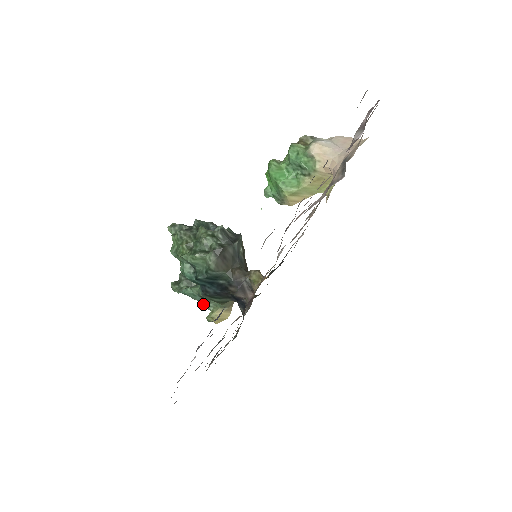
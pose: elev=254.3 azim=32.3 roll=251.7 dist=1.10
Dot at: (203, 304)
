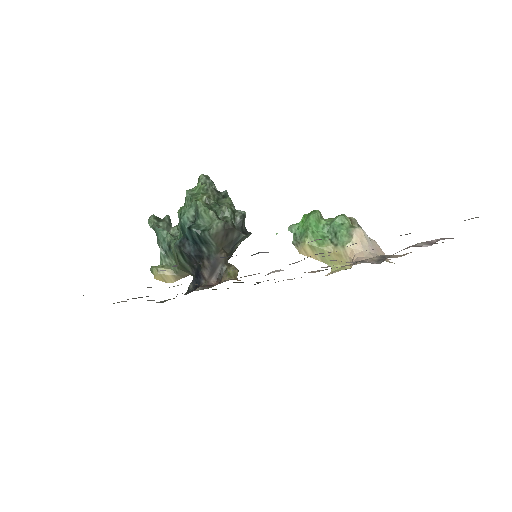
Dot at: (162, 254)
